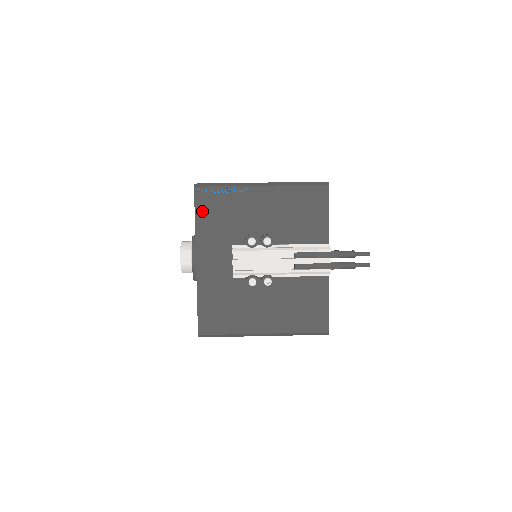
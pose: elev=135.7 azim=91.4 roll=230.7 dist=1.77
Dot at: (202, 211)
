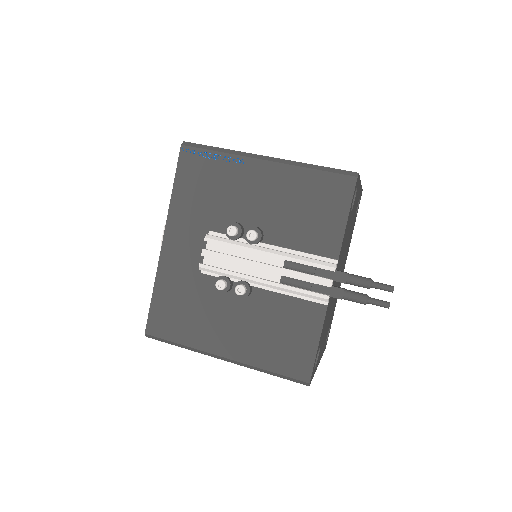
Dot at: (184, 178)
